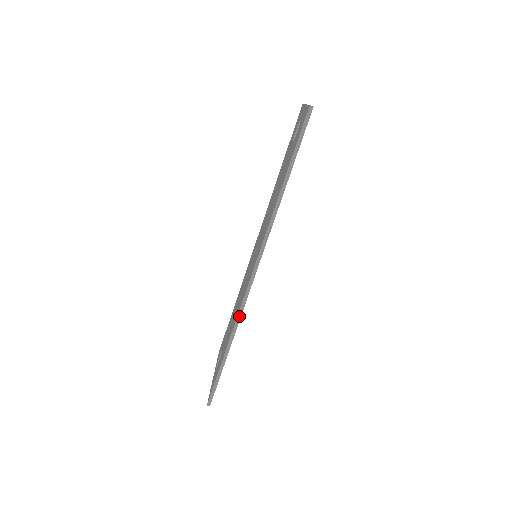
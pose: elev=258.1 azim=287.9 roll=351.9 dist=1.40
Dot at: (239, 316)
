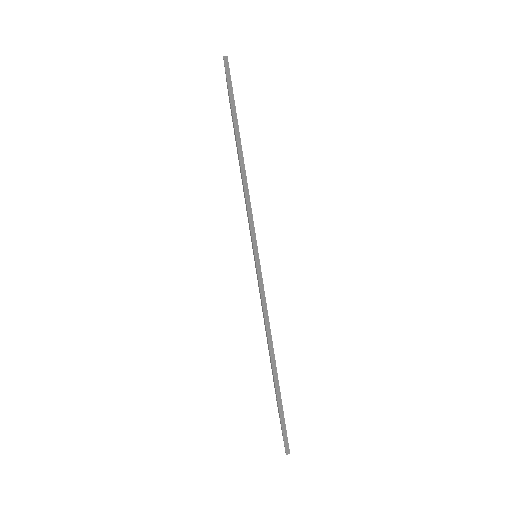
Dot at: (266, 315)
